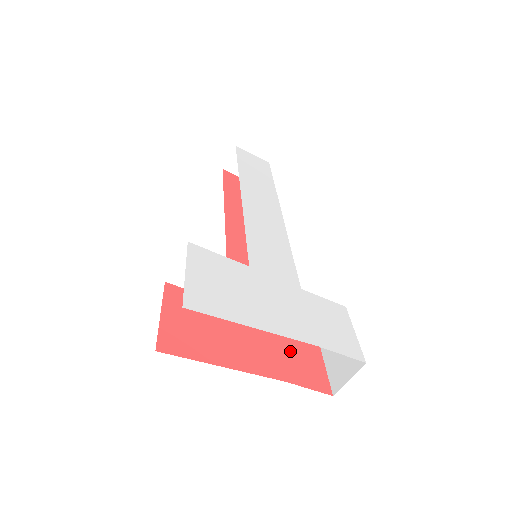
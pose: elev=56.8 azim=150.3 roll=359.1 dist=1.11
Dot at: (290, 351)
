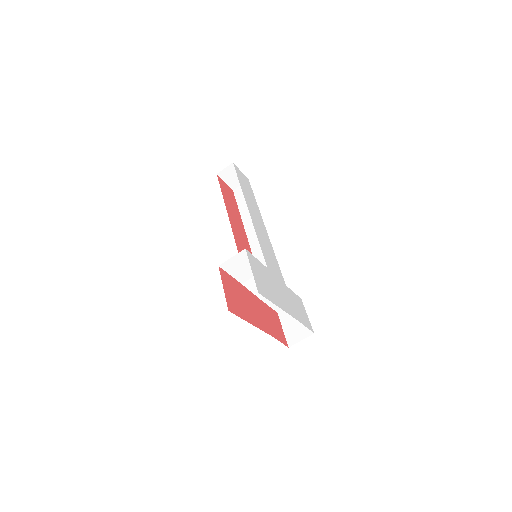
Dot at: (270, 319)
